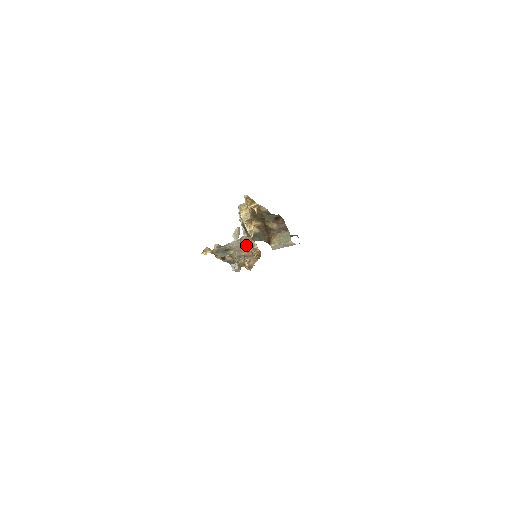
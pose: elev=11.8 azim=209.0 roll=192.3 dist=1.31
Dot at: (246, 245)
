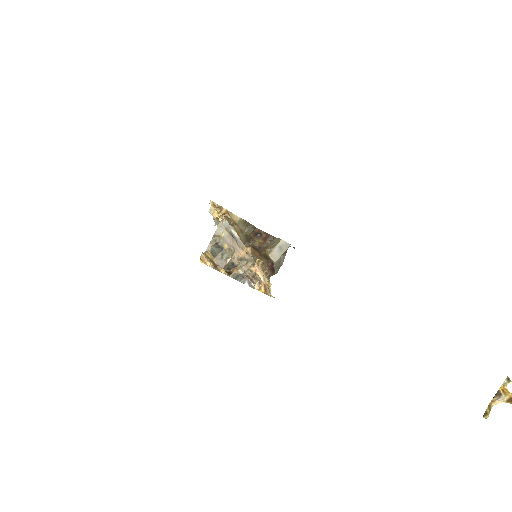
Dot at: (238, 243)
